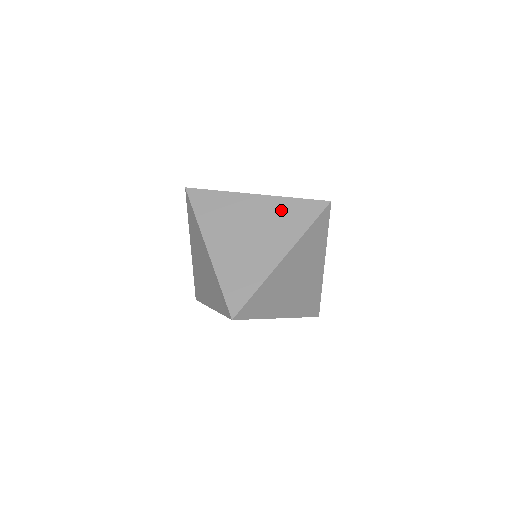
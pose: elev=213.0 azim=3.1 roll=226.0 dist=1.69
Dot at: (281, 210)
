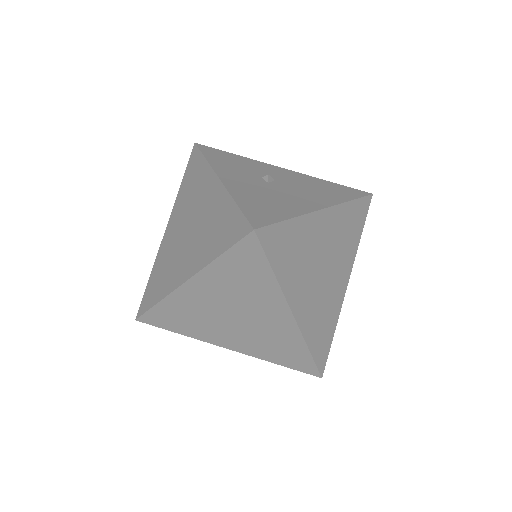
Dot at: (218, 214)
